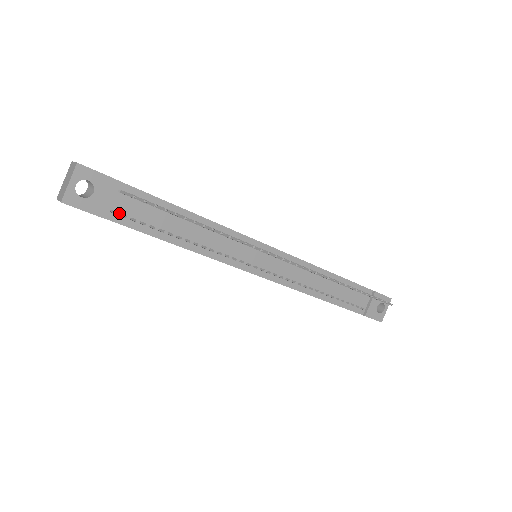
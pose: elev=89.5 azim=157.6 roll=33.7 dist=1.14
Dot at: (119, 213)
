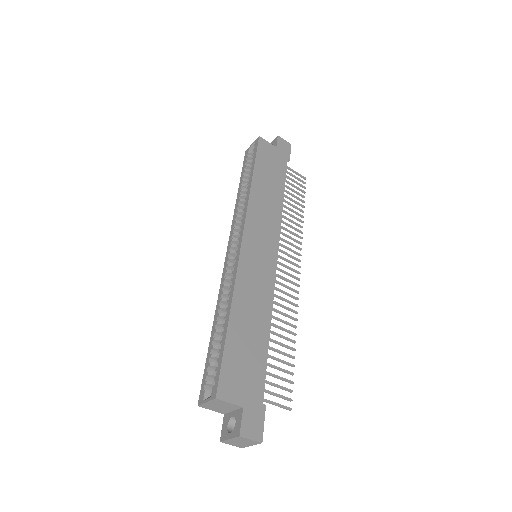
Dot at: occluded
